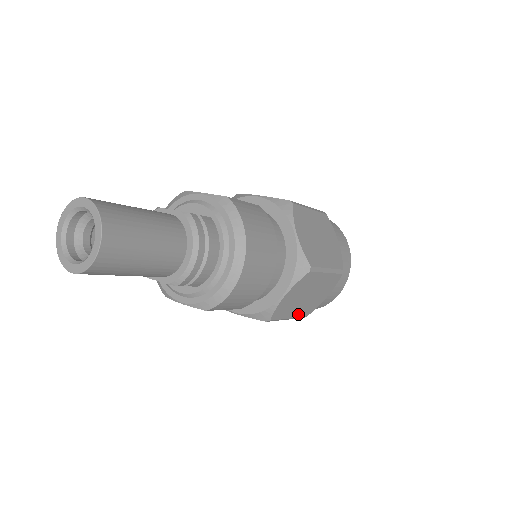
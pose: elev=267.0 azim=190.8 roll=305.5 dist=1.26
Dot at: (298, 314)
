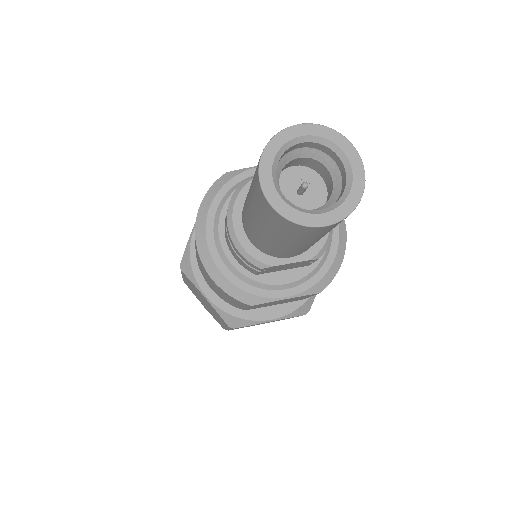
Dot at: occluded
